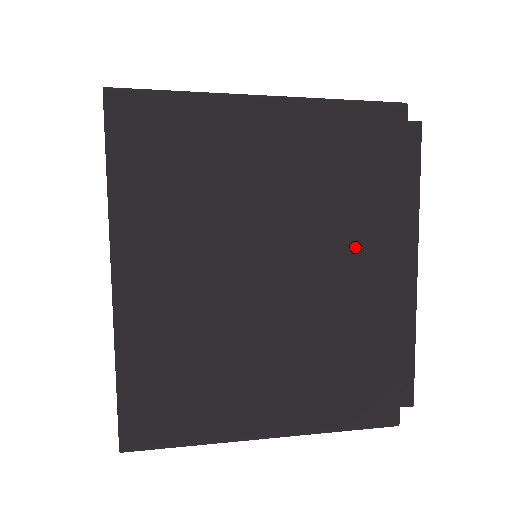
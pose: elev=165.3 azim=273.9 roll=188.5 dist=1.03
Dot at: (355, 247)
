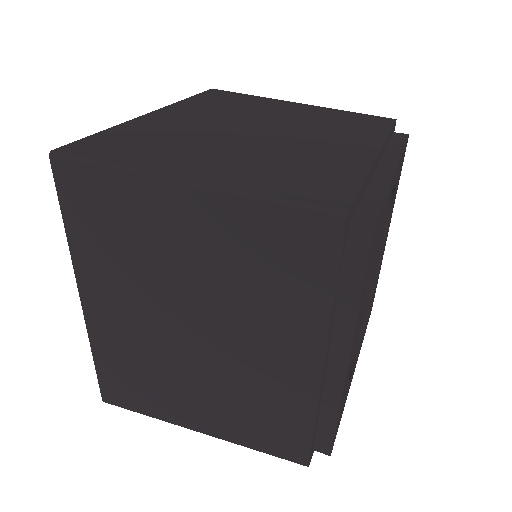
Dot at: (276, 334)
